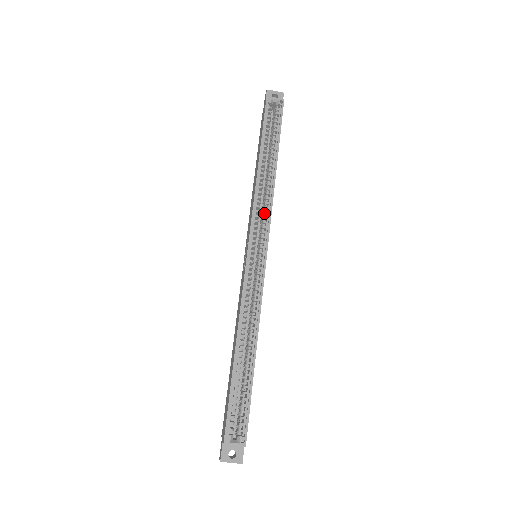
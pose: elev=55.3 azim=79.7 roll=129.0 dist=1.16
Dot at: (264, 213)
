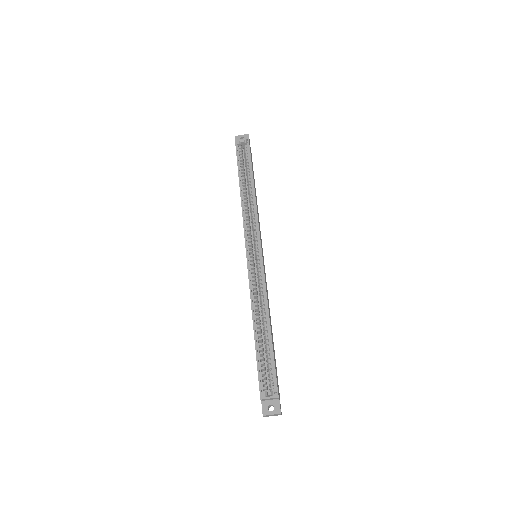
Dot at: (253, 222)
